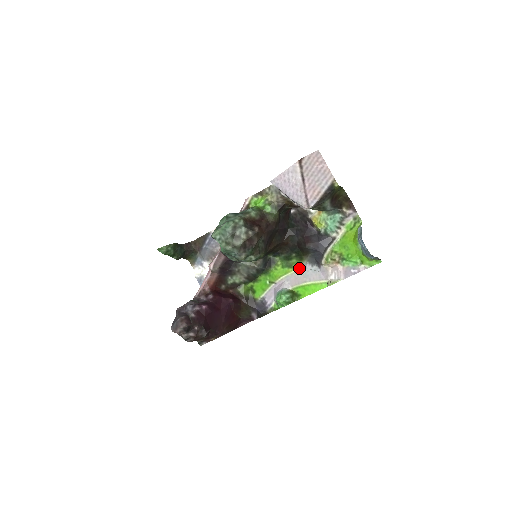
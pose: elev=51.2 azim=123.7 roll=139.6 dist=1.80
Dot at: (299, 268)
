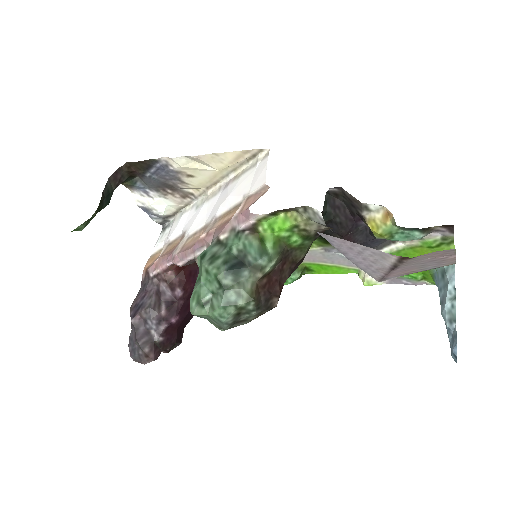
Dot at: (320, 248)
